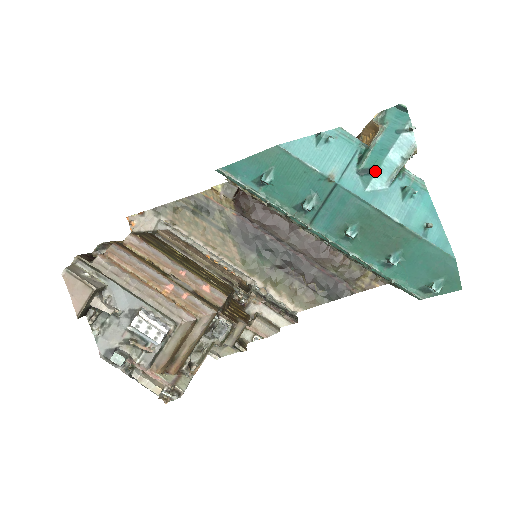
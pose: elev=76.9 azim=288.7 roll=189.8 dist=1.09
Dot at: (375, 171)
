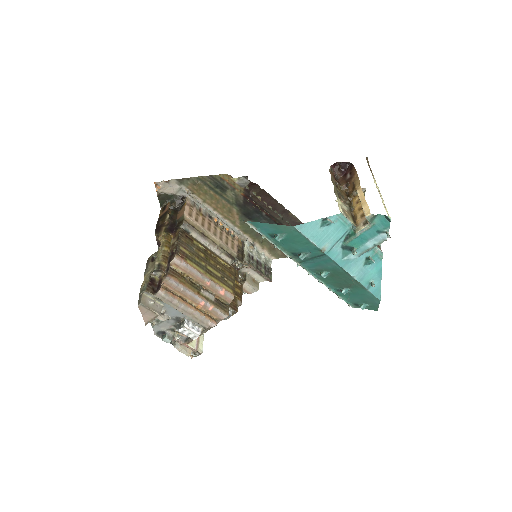
Dot at: (353, 254)
